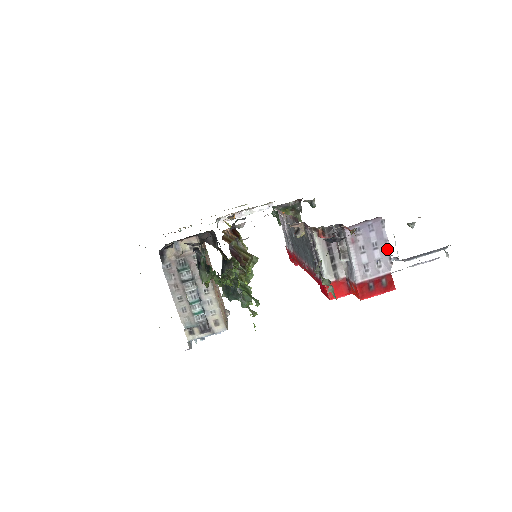
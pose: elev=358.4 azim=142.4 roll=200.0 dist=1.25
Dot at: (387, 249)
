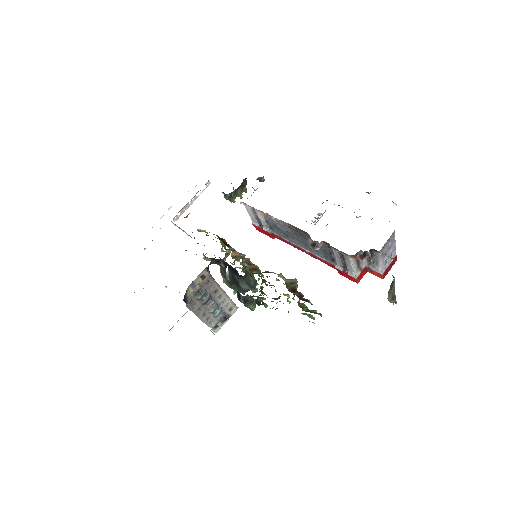
Dot at: (395, 244)
